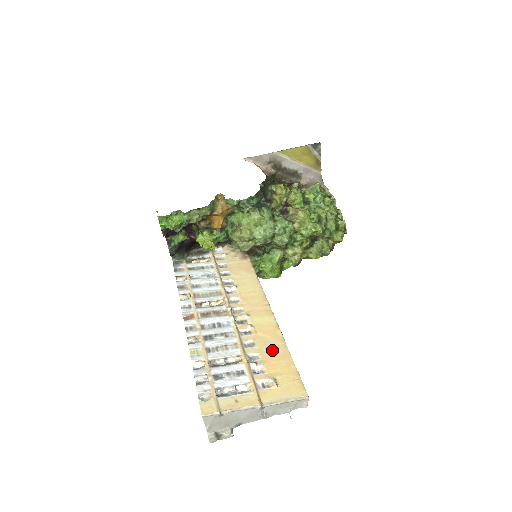
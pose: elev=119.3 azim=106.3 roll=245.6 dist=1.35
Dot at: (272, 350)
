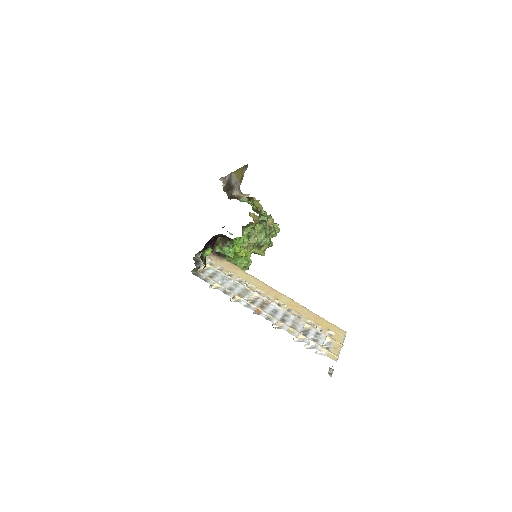
Dot at: (310, 315)
